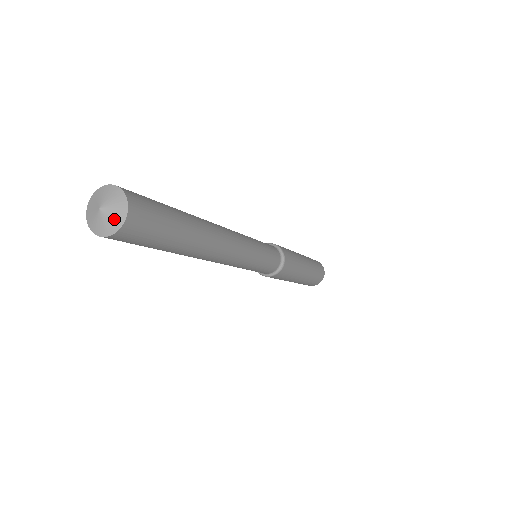
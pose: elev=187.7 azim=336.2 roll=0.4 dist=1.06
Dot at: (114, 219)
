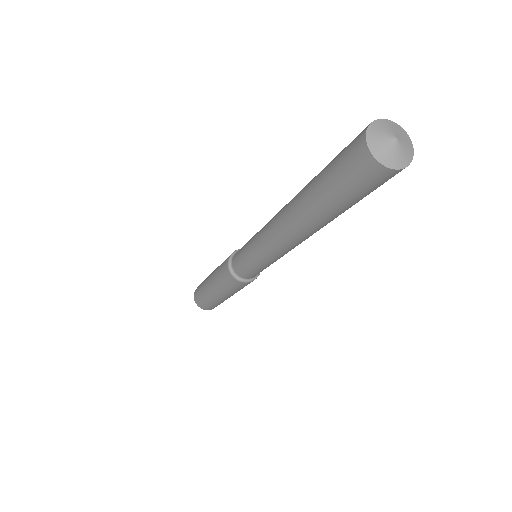
Dot at: (403, 156)
